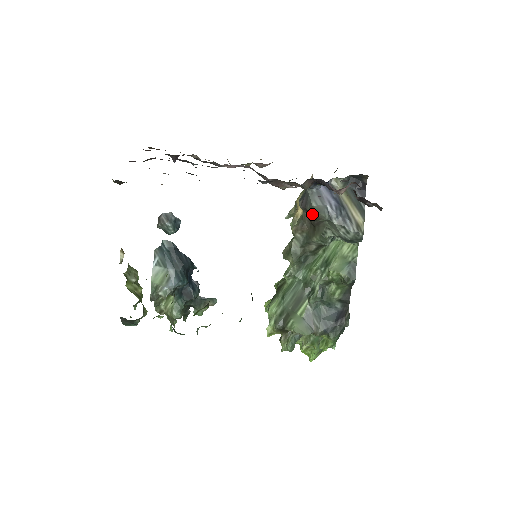
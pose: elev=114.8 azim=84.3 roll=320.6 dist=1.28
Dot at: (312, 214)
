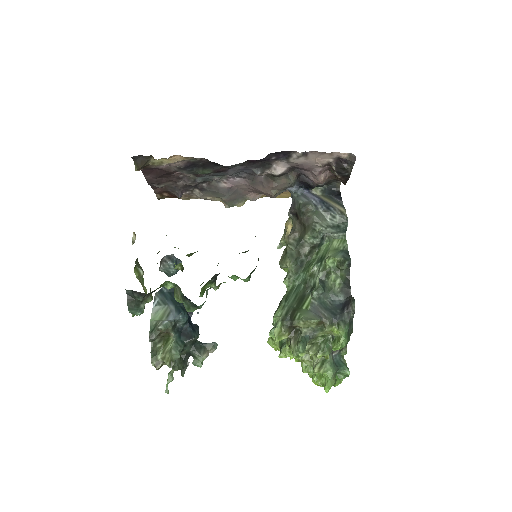
Dot at: (301, 208)
